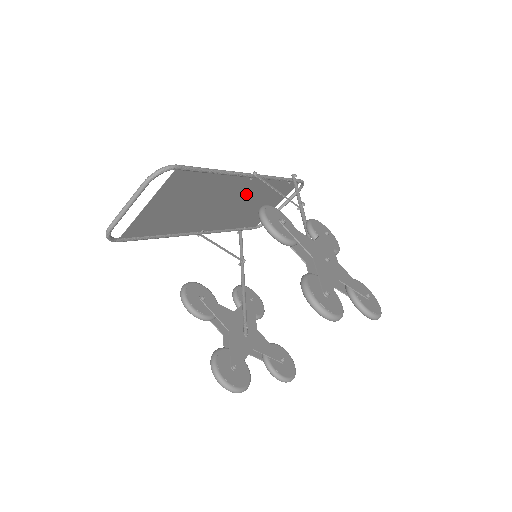
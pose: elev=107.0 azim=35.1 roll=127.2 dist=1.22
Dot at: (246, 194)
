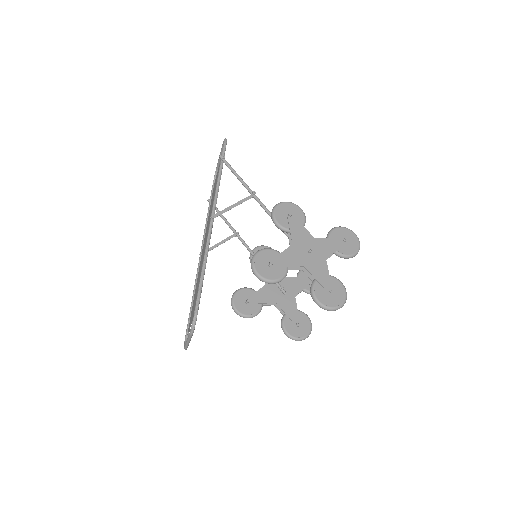
Dot at: occluded
